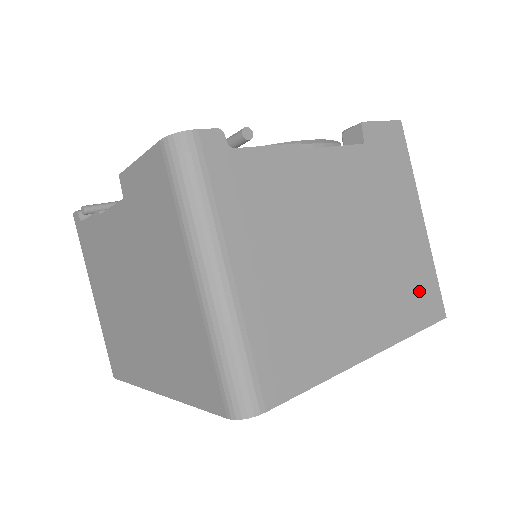
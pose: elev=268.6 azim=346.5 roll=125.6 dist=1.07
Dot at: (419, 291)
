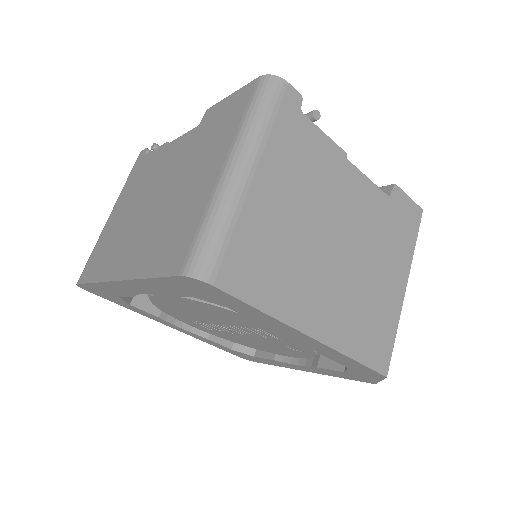
Dot at: (376, 333)
